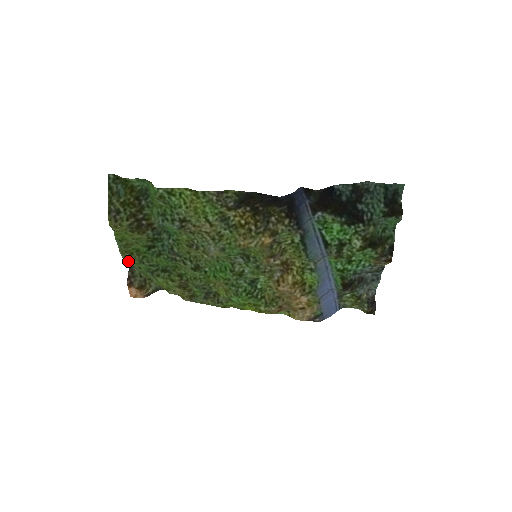
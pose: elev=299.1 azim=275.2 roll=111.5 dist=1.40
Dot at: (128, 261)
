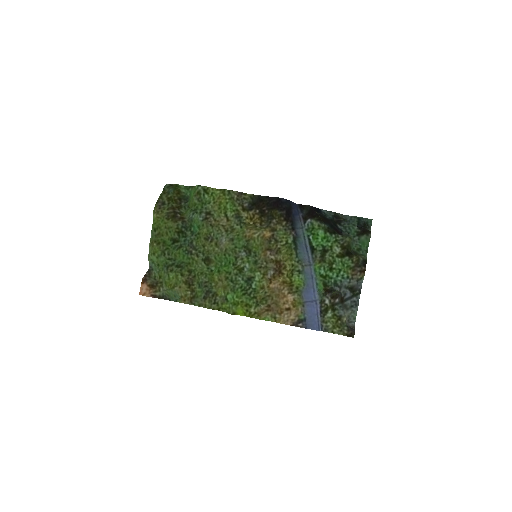
Dot at: (152, 255)
